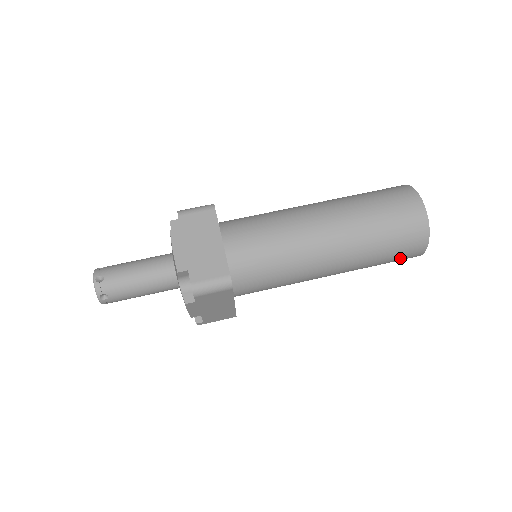
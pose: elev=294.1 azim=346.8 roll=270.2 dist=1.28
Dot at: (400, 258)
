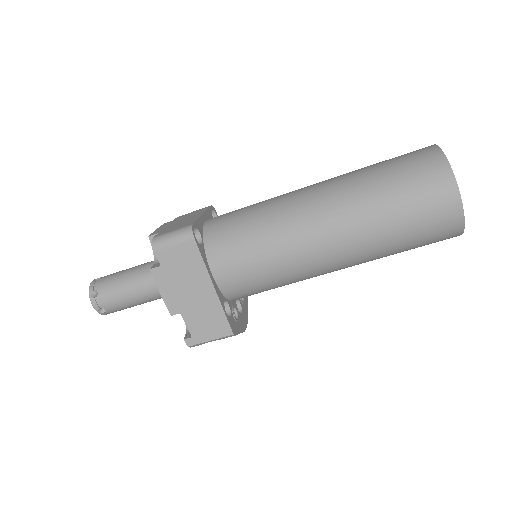
Dot at: (426, 212)
